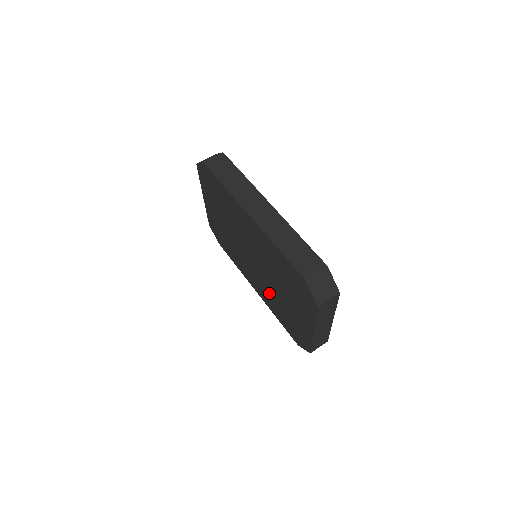
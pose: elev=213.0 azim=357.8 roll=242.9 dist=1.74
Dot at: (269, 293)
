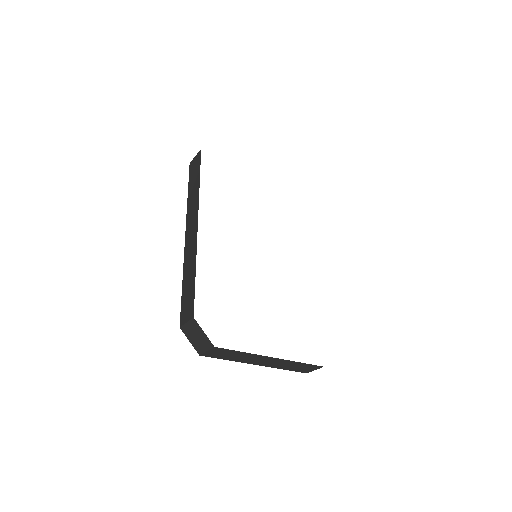
Dot at: occluded
